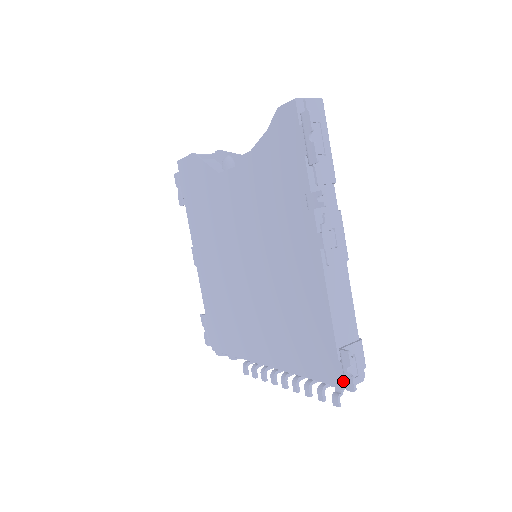
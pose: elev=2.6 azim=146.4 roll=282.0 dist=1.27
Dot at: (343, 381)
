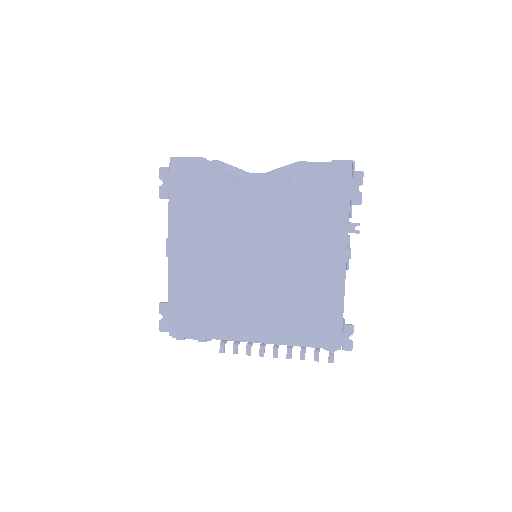
Dot at: (341, 345)
